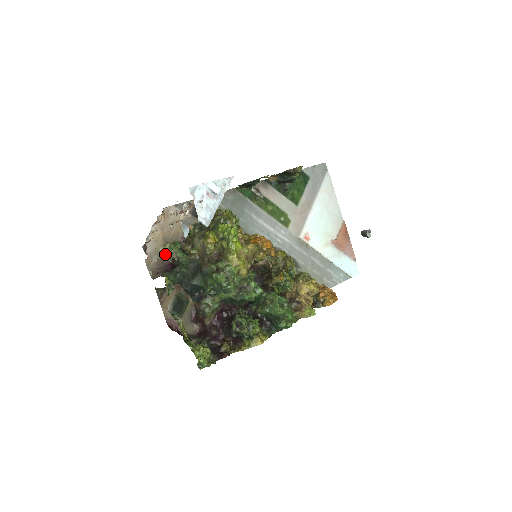
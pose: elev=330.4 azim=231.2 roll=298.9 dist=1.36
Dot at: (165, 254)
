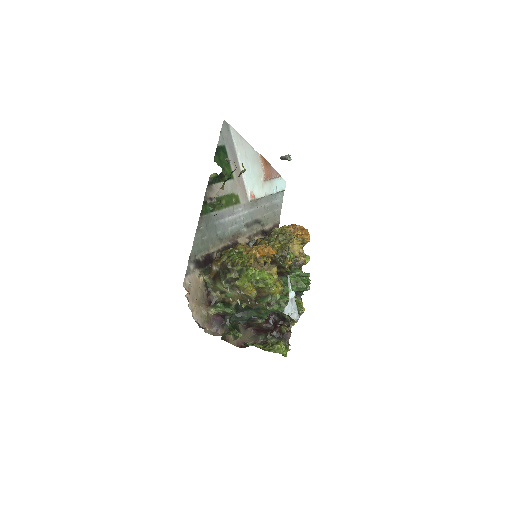
Dot at: (208, 313)
